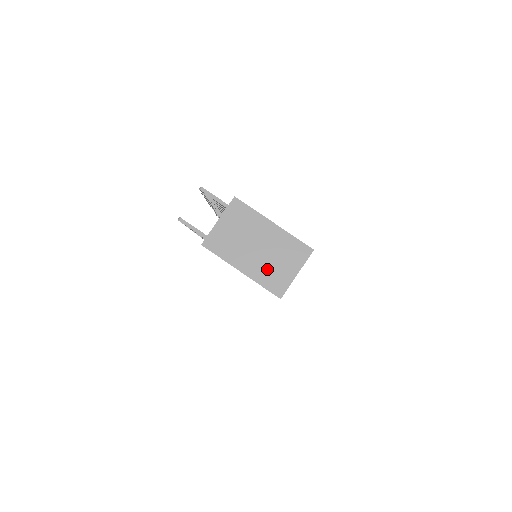
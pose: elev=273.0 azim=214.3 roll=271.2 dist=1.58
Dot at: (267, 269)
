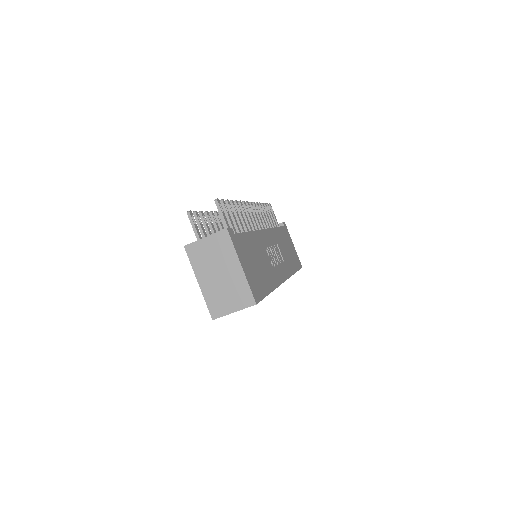
Dot at: (216, 294)
